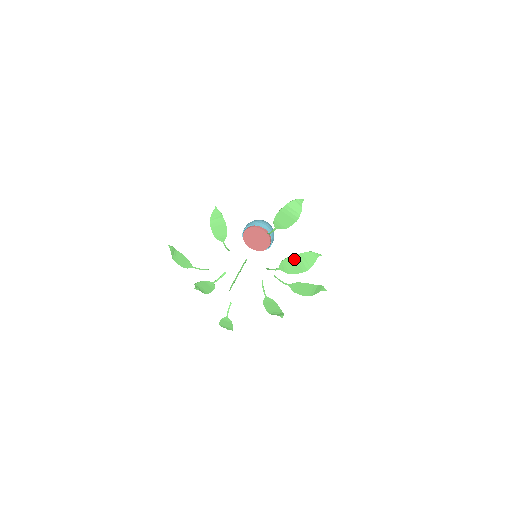
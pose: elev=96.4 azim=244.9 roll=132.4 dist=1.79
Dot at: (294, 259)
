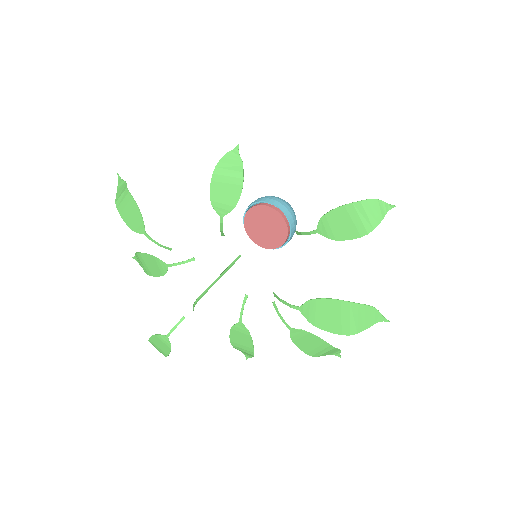
Dot at: (337, 306)
